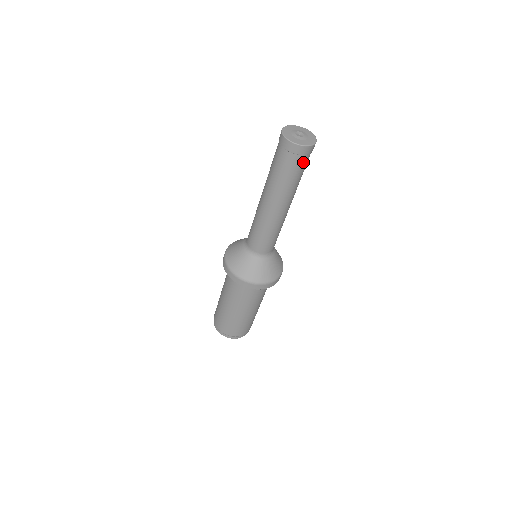
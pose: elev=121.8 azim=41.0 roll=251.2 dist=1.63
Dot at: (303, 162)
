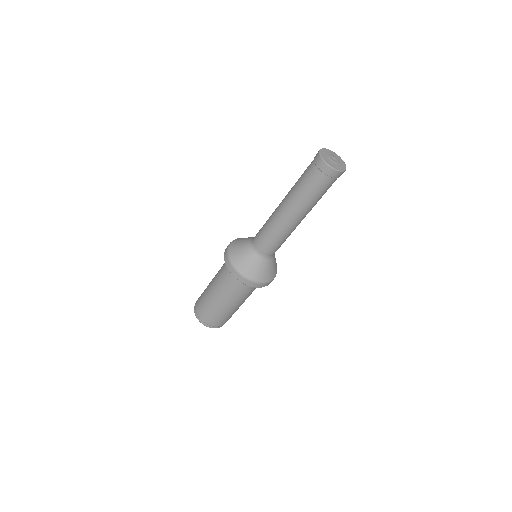
Dot at: occluded
